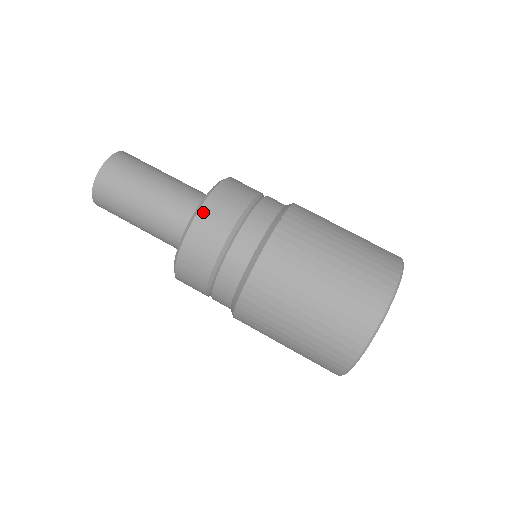
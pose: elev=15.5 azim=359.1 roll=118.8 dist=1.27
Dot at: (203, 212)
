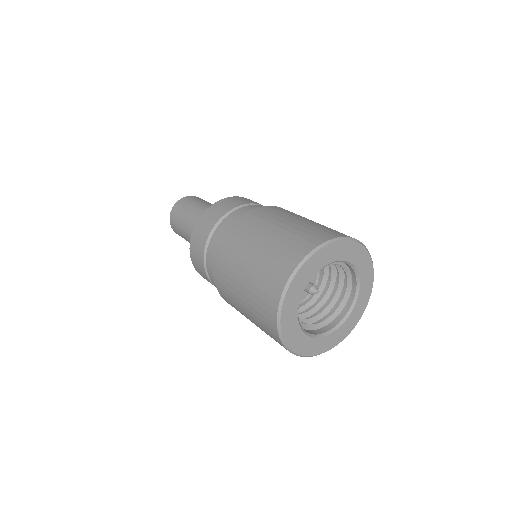
Dot at: (191, 247)
